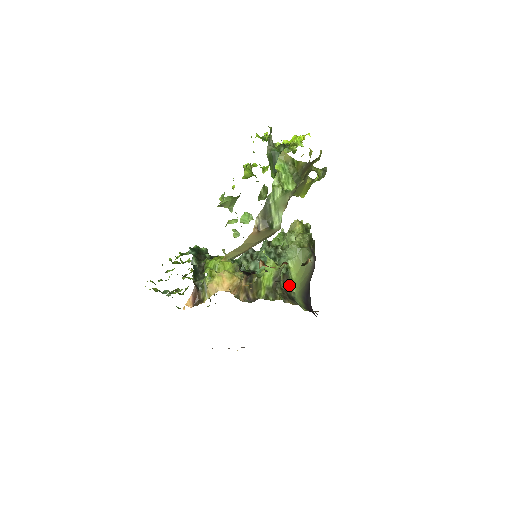
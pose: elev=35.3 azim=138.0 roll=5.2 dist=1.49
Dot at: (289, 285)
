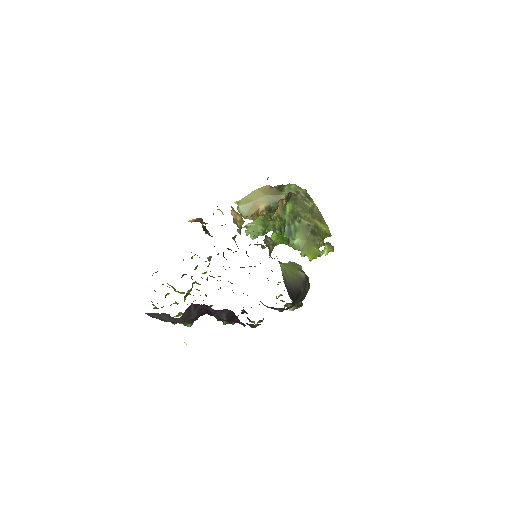
Dot at: occluded
